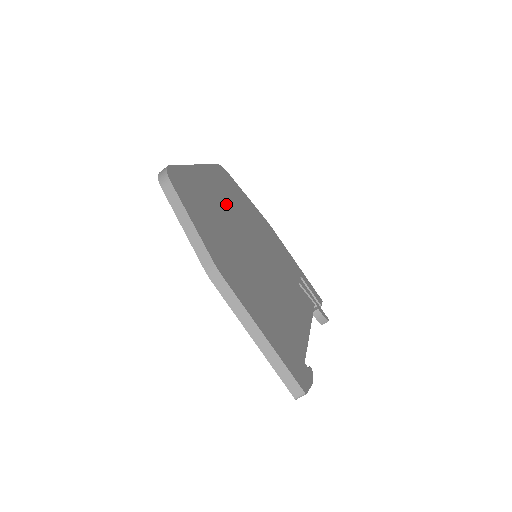
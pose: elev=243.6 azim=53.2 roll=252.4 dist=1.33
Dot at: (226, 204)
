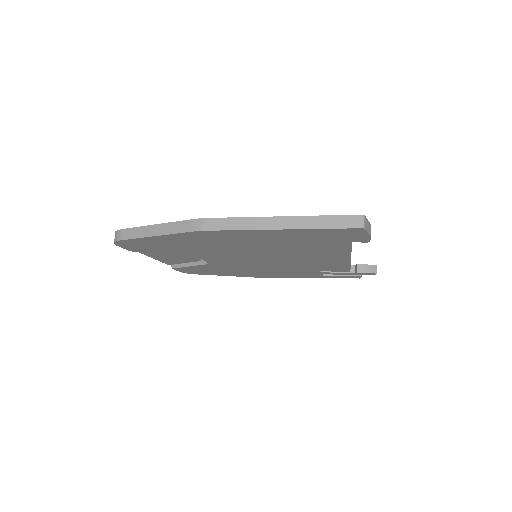
Dot at: occluded
